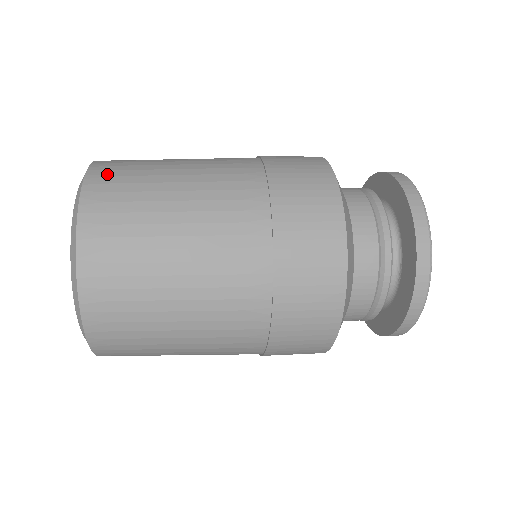
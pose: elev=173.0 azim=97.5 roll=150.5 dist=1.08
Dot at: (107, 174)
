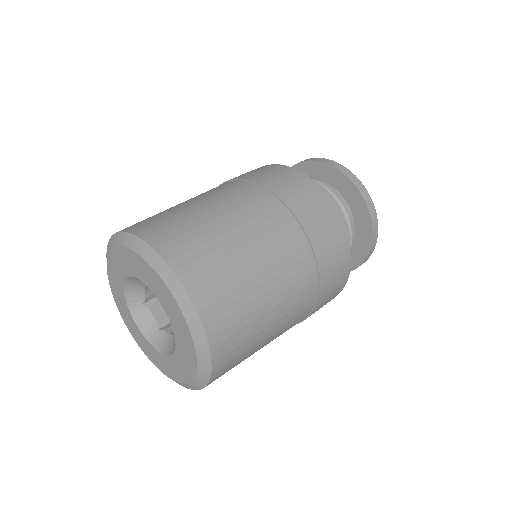
Dot at: (175, 245)
